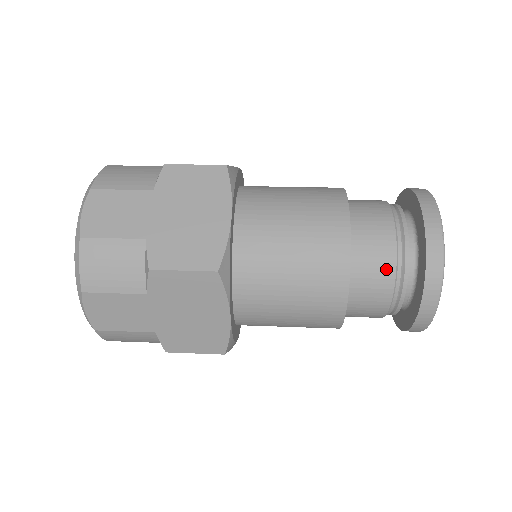
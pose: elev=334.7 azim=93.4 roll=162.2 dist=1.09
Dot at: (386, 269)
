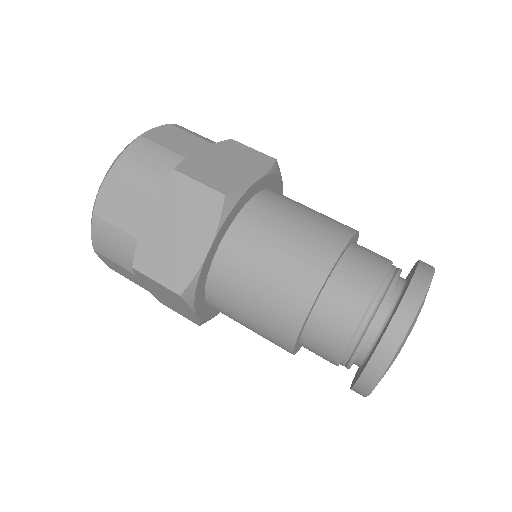
Dot at: (336, 346)
